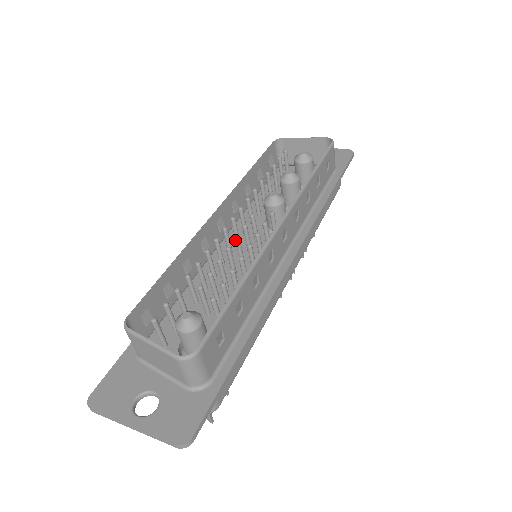
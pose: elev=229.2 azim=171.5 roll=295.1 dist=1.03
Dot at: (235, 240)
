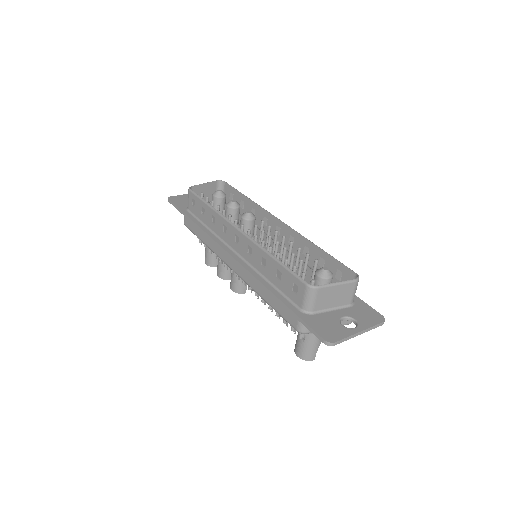
Dot at: (270, 239)
